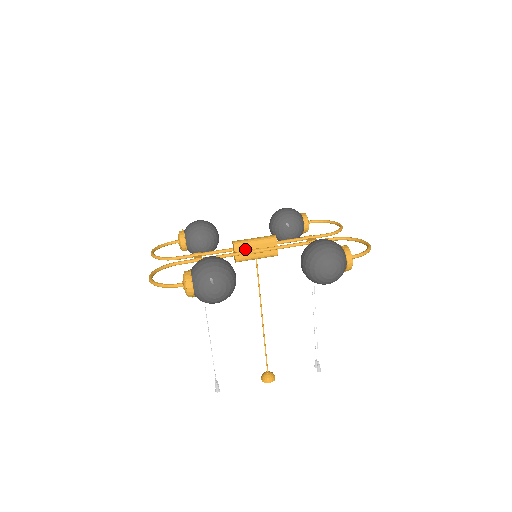
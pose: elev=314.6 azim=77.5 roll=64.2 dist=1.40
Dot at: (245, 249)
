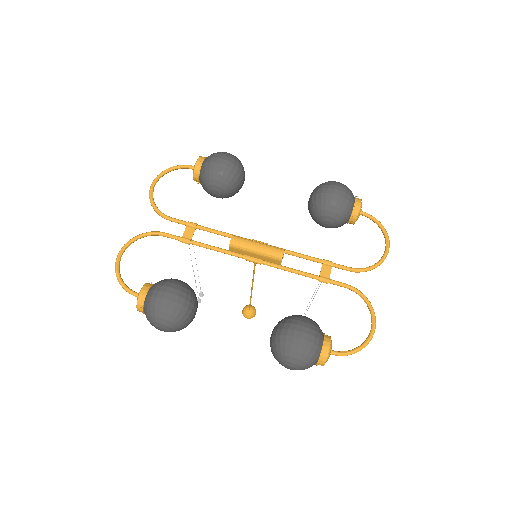
Dot at: (242, 252)
